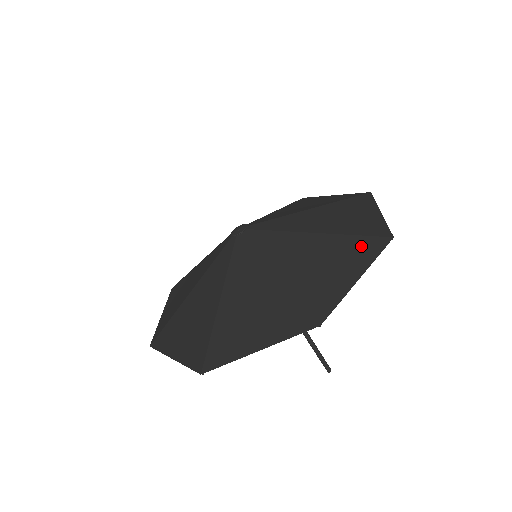
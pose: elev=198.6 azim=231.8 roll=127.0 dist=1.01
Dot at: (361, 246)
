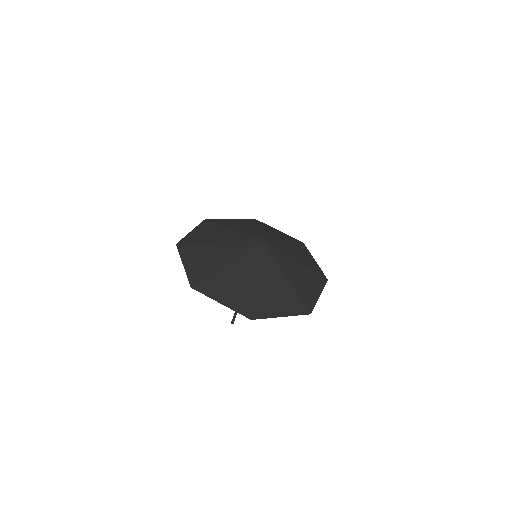
Dot at: (318, 279)
